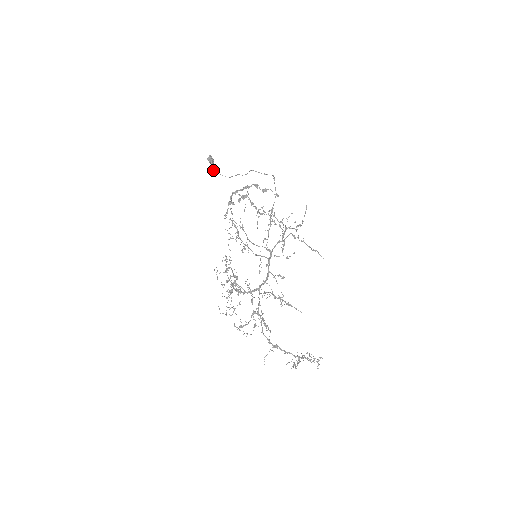
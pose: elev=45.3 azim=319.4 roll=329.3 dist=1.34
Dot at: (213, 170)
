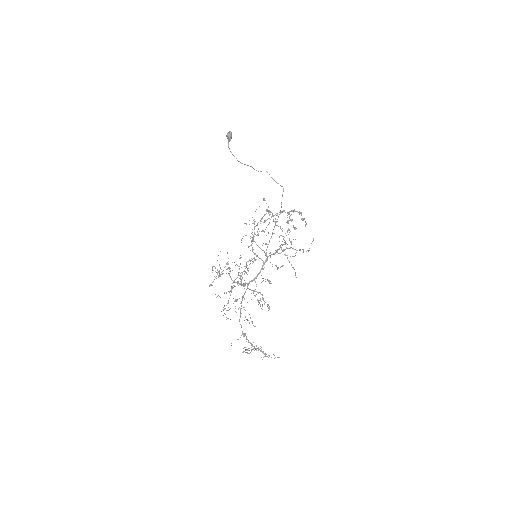
Dot at: (228, 147)
